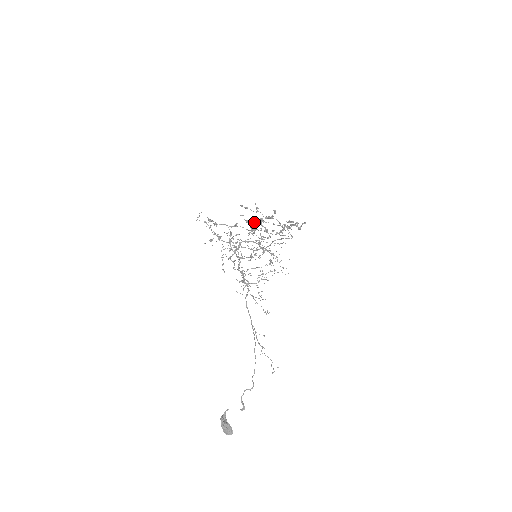
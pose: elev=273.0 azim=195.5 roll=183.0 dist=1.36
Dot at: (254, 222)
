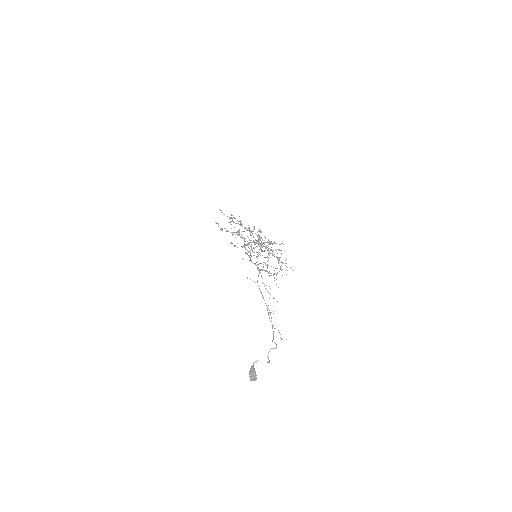
Dot at: (227, 231)
